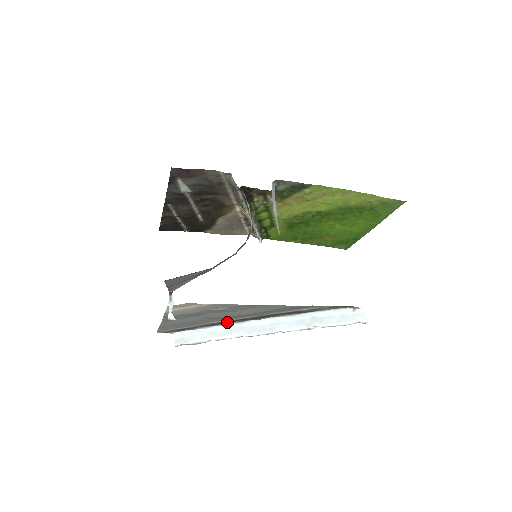
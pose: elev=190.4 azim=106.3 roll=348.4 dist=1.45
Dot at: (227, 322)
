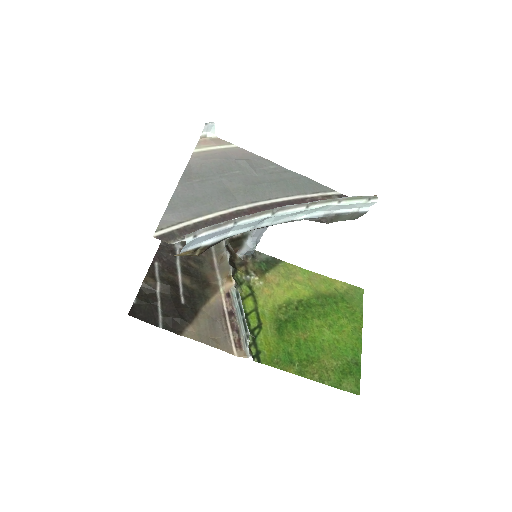
Dot at: occluded
